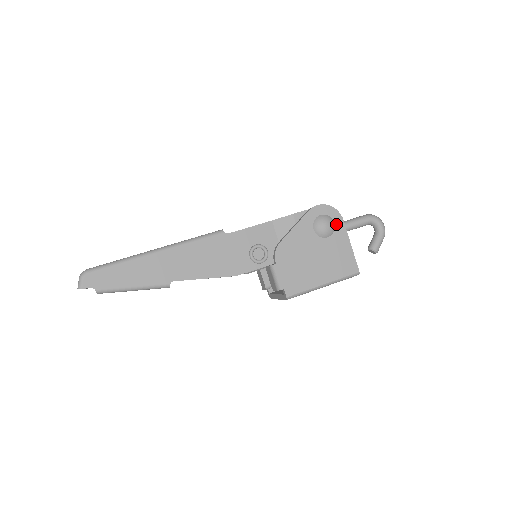
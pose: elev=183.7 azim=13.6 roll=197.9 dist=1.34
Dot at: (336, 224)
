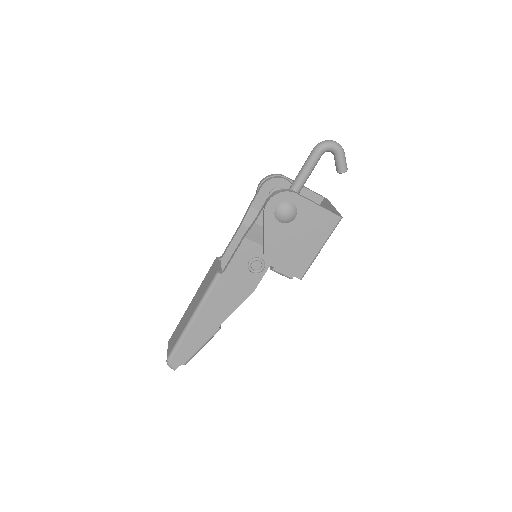
Dot at: (294, 202)
